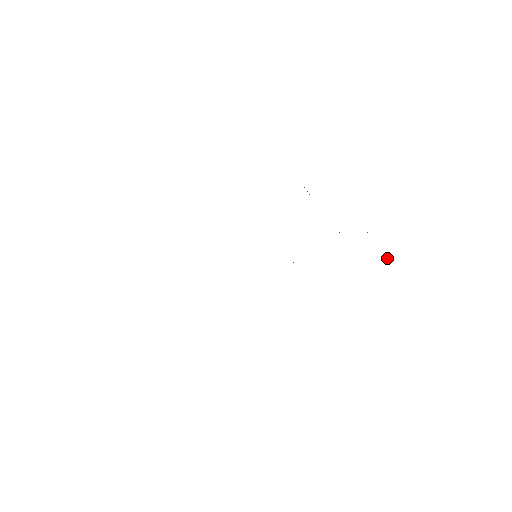
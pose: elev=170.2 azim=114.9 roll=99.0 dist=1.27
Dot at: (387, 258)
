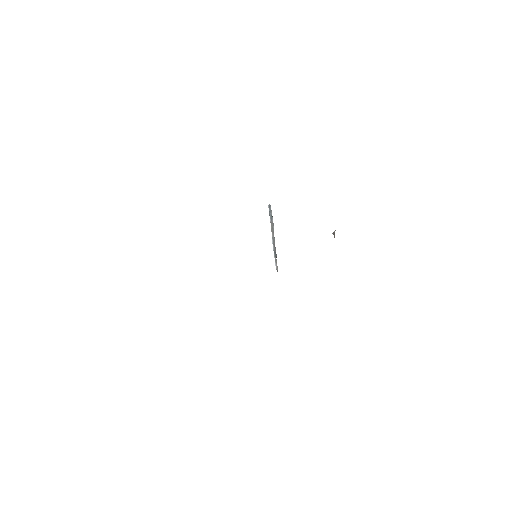
Dot at: occluded
